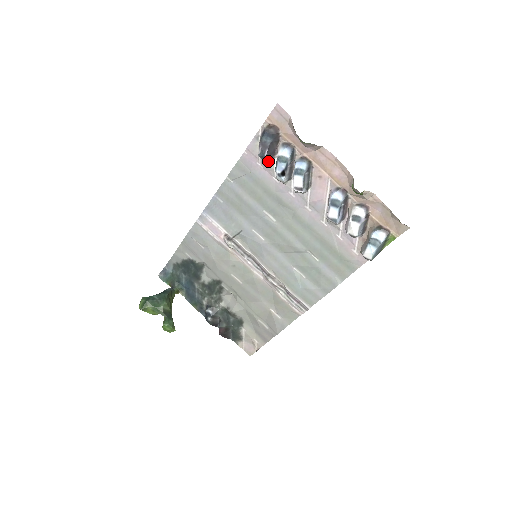
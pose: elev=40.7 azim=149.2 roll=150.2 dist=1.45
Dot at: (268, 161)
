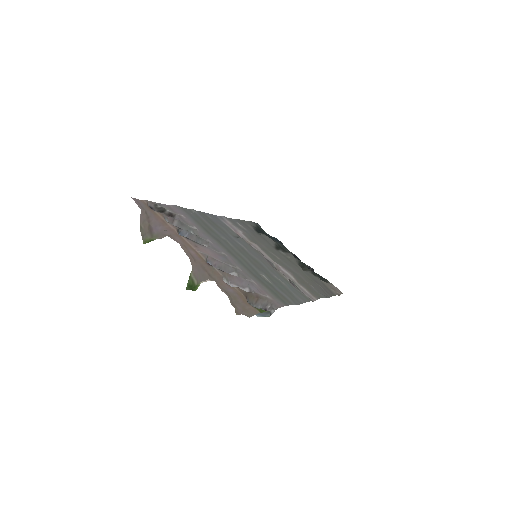
Dot at: occluded
